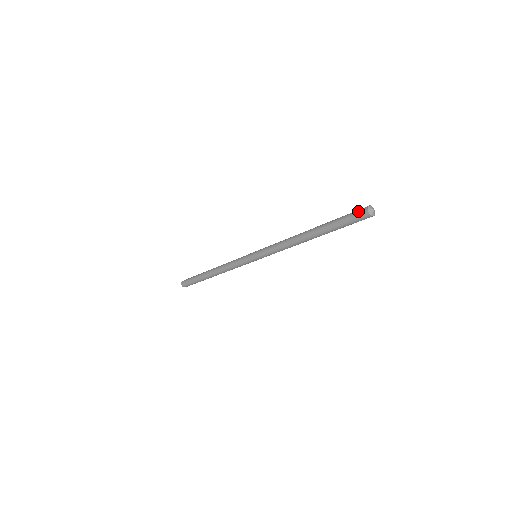
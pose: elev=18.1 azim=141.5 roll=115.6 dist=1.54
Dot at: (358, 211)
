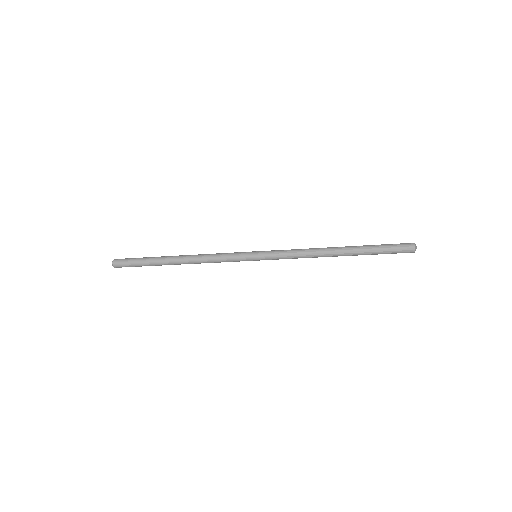
Dot at: (404, 247)
